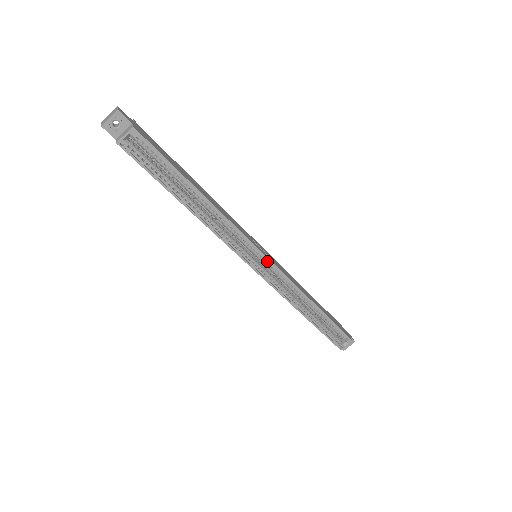
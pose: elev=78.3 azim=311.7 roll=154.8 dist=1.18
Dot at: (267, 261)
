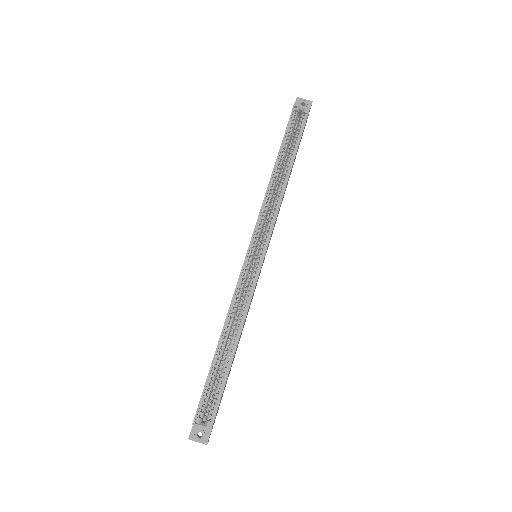
Dot at: (261, 259)
